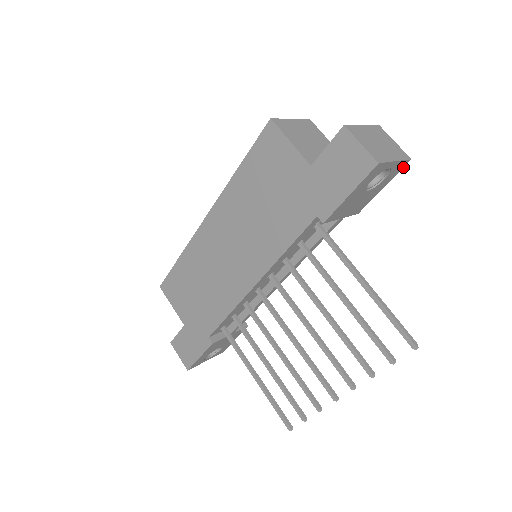
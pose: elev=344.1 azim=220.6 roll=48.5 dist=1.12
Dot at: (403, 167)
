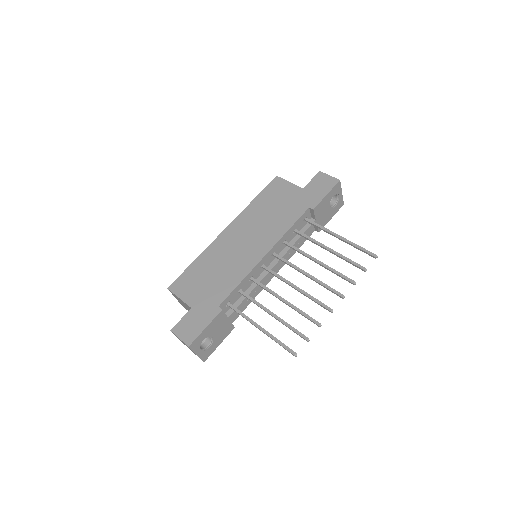
Dot at: occluded
